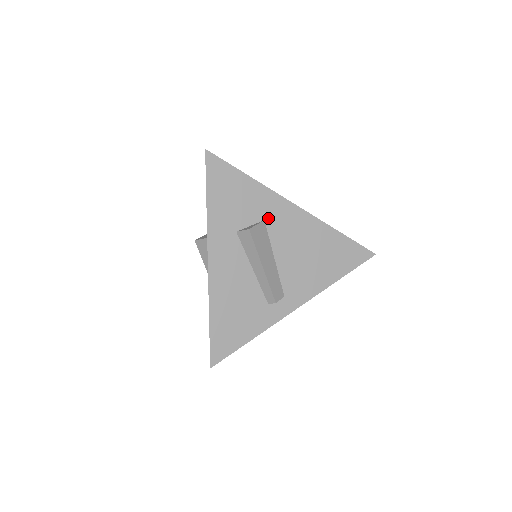
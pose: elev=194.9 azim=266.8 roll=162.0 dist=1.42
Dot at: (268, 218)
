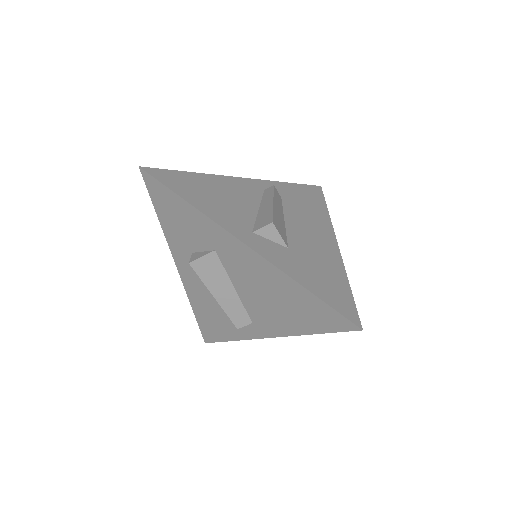
Dot at: (218, 249)
